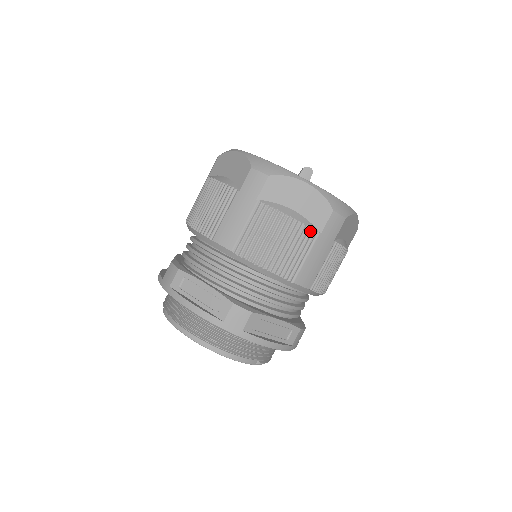
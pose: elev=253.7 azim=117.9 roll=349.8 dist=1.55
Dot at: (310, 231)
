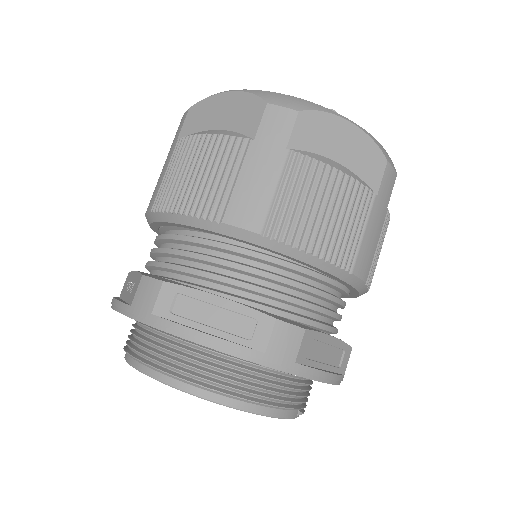
Dot at: (366, 192)
